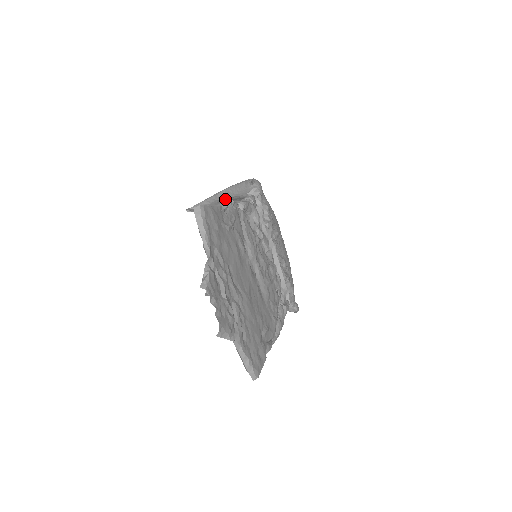
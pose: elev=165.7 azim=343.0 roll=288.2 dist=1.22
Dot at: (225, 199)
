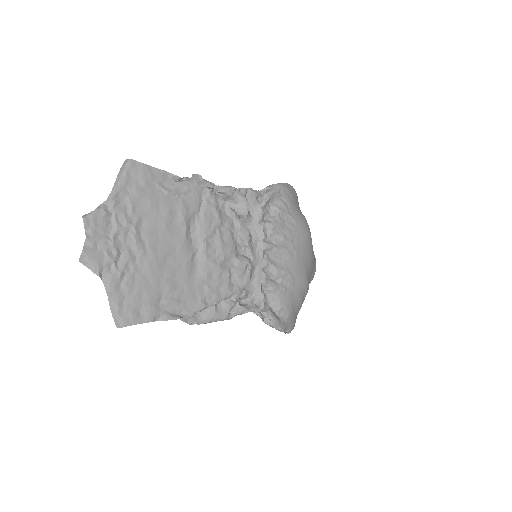
Dot at: (194, 174)
